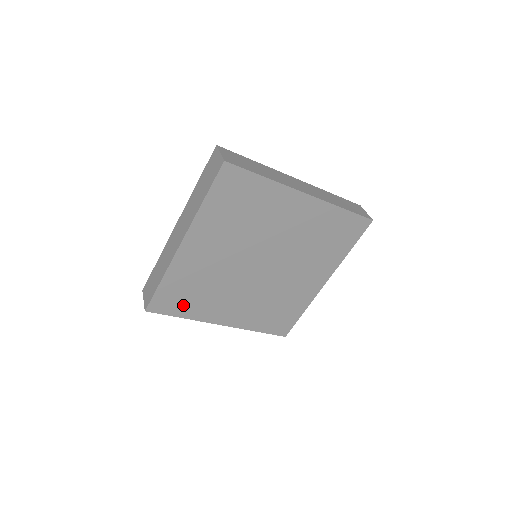
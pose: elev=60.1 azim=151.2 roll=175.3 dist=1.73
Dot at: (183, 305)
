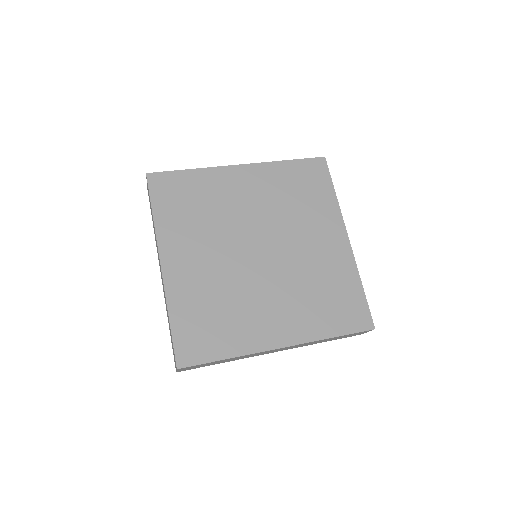
Dot at: (215, 340)
